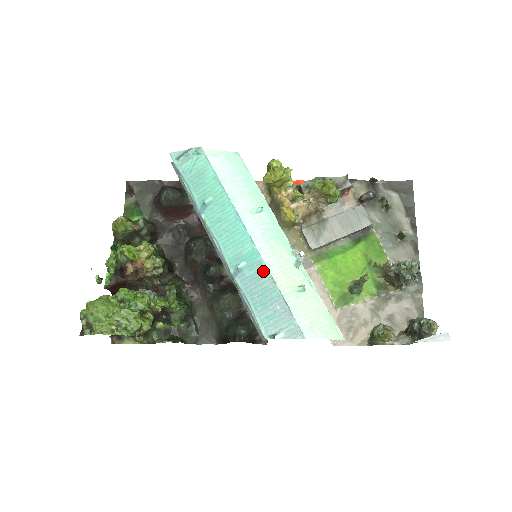
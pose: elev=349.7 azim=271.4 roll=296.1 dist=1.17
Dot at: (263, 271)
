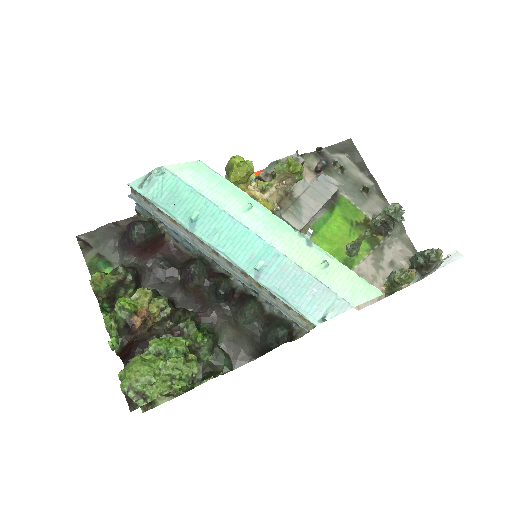
Dot at: (284, 262)
